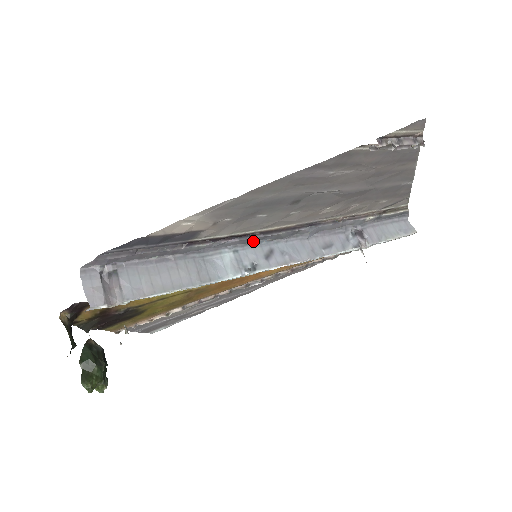
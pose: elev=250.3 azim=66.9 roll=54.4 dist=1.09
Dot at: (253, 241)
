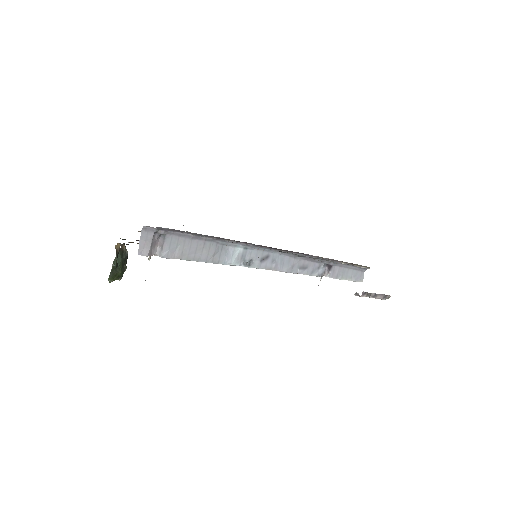
Dot at: (261, 247)
